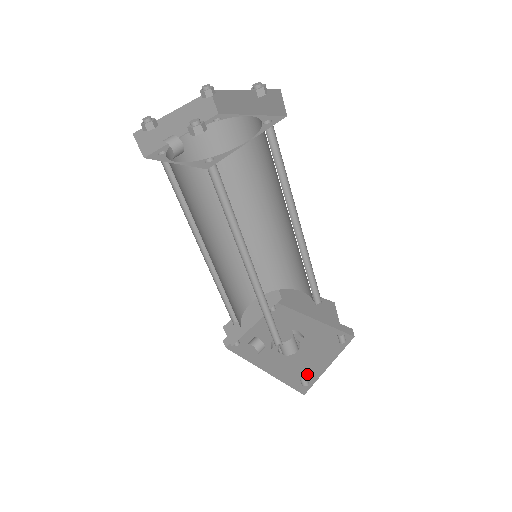
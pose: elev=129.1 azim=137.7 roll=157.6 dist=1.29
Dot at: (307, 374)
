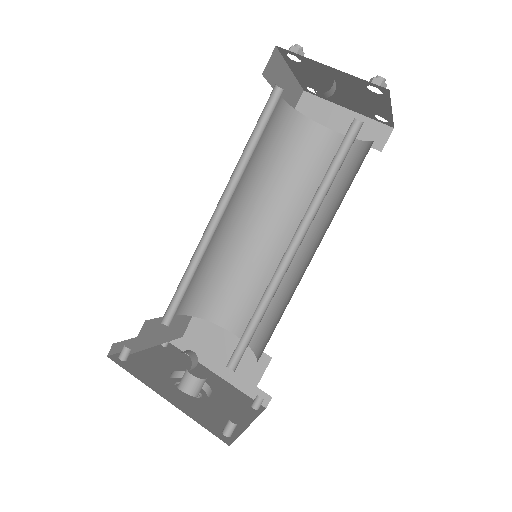
Dot at: occluded
